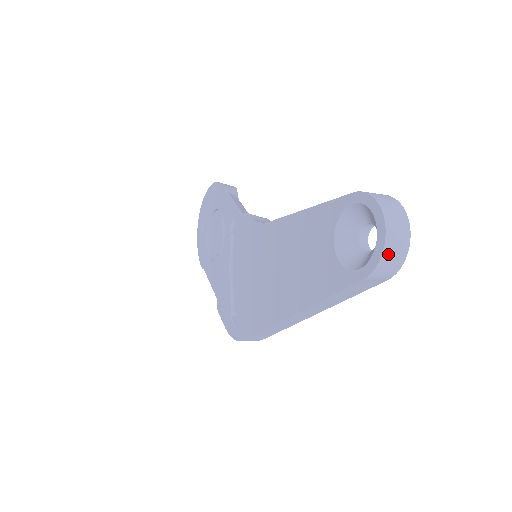
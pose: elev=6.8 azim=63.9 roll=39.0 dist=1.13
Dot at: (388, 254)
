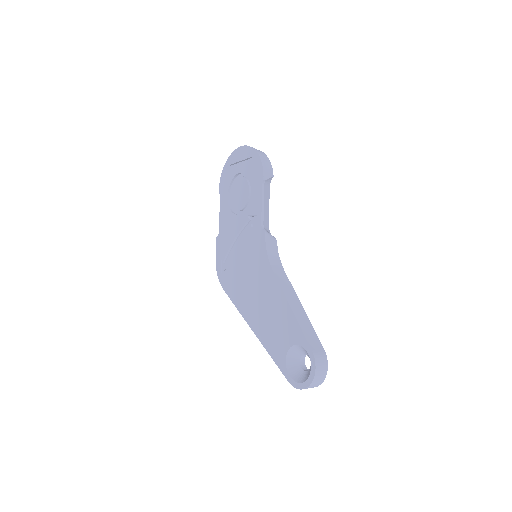
Dot at: occluded
